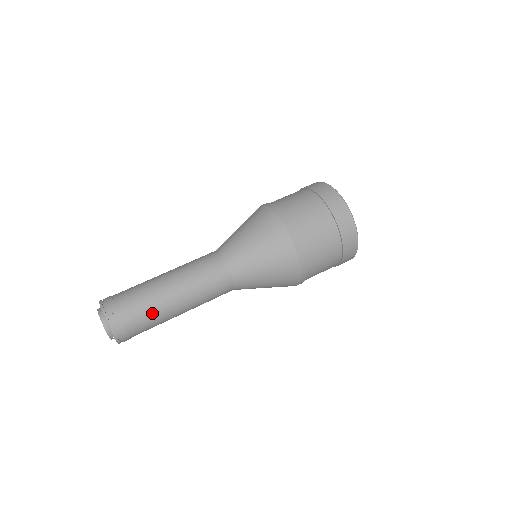
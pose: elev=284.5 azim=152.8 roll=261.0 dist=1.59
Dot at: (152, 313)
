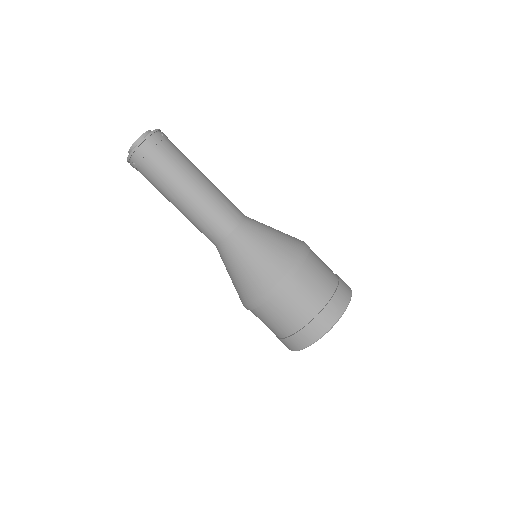
Dot at: (178, 165)
